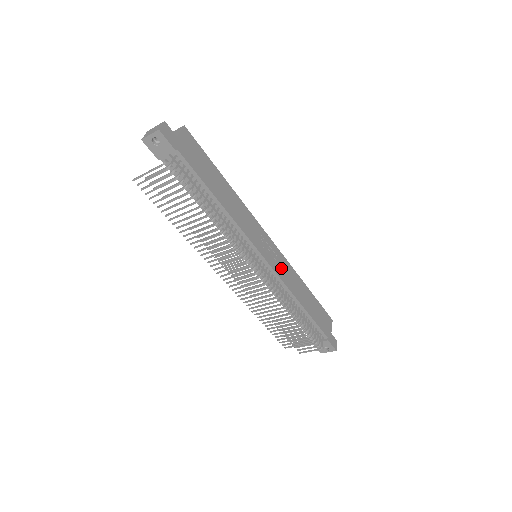
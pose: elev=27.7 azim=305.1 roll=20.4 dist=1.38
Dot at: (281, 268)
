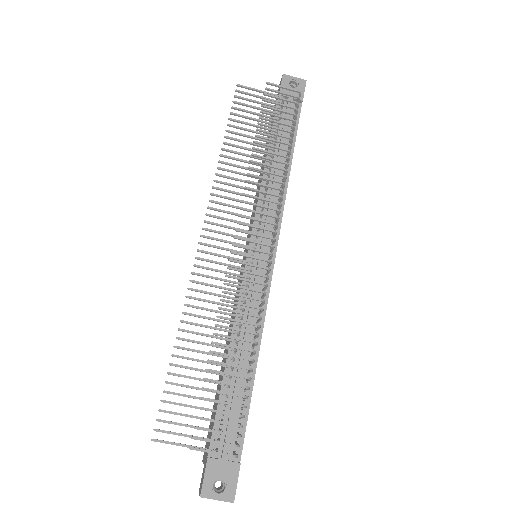
Dot at: occluded
